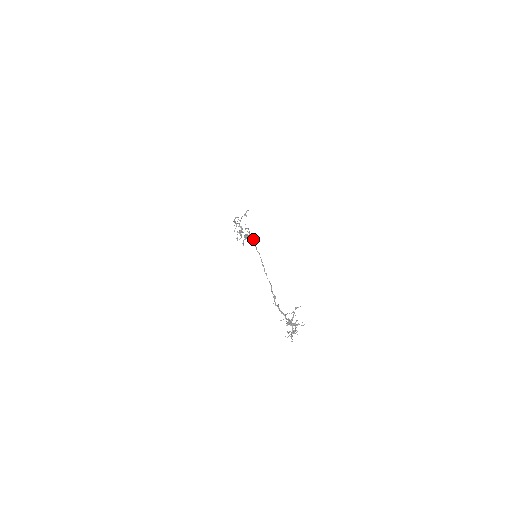
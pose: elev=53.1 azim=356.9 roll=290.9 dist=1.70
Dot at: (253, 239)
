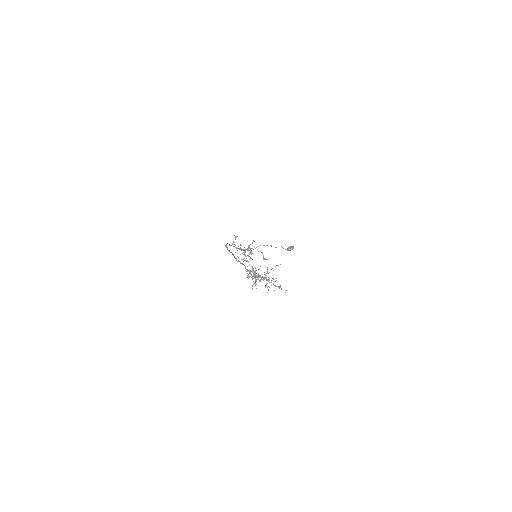
Dot at: (227, 247)
